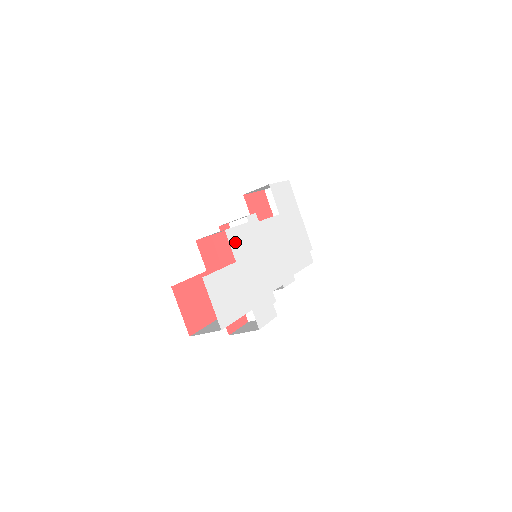
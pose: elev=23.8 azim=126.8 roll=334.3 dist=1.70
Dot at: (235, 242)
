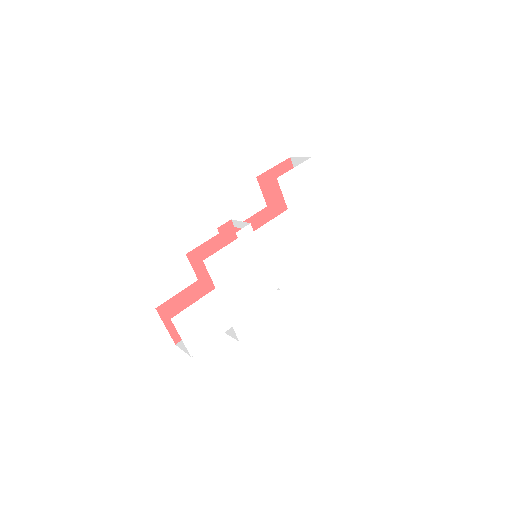
Dot at: (216, 268)
